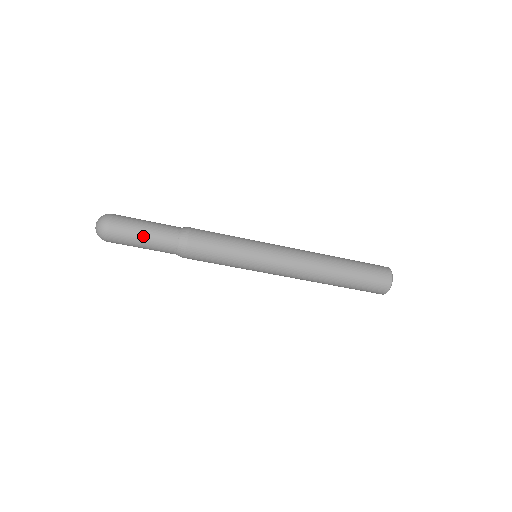
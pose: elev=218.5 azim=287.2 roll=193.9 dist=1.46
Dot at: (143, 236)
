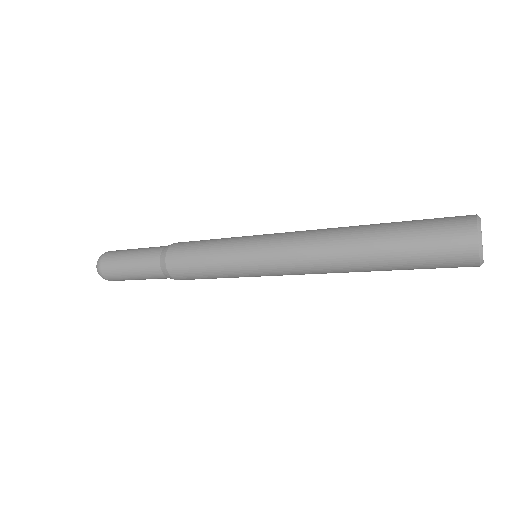
Dot at: (134, 277)
